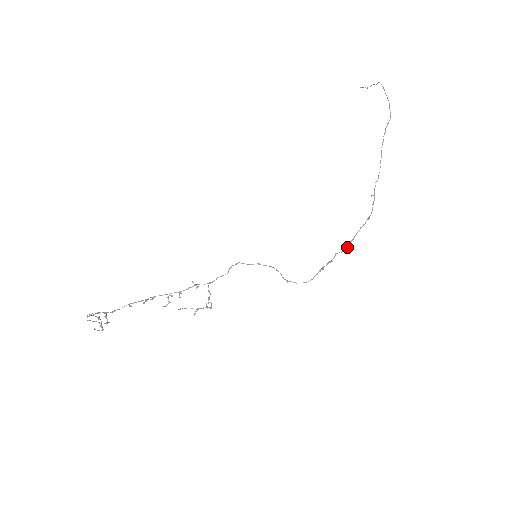
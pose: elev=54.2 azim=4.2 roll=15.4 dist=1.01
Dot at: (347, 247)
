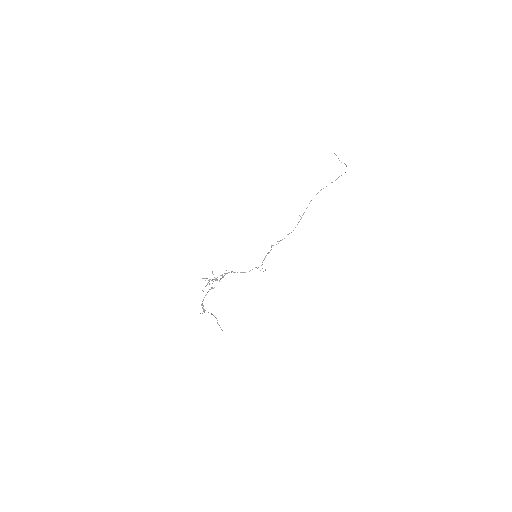
Dot at: occluded
